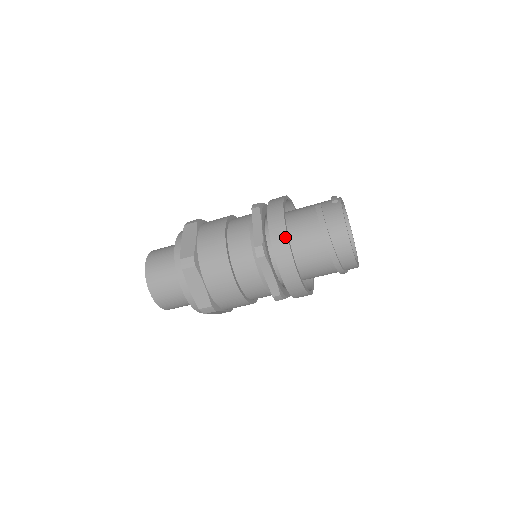
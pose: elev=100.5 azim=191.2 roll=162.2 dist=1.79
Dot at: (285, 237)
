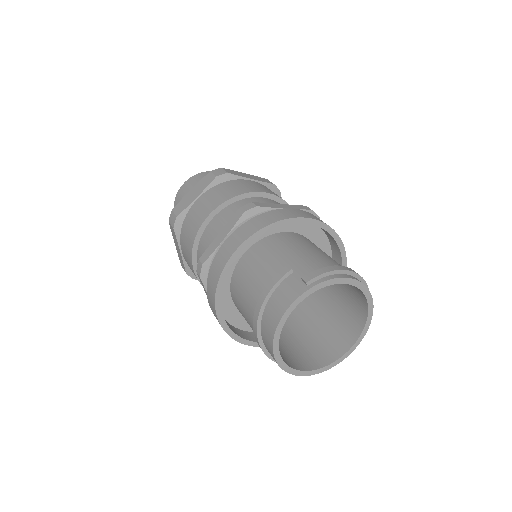
Dot at: (217, 277)
